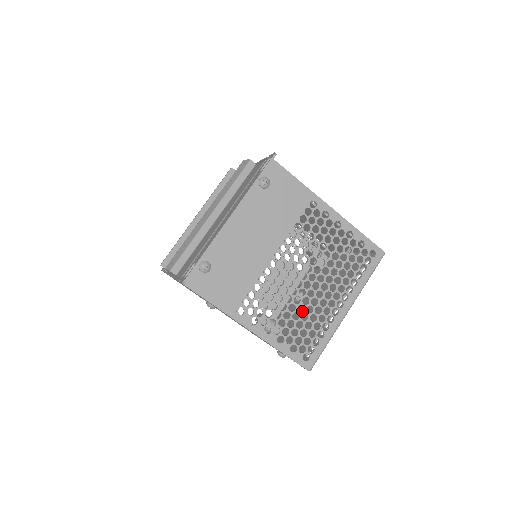
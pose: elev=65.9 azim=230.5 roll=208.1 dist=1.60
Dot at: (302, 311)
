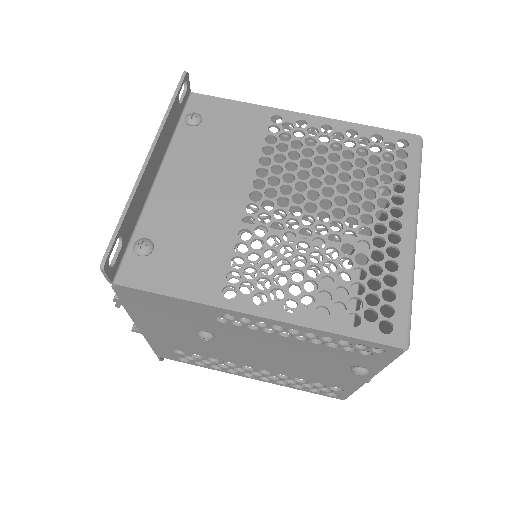
Dot at: (337, 257)
